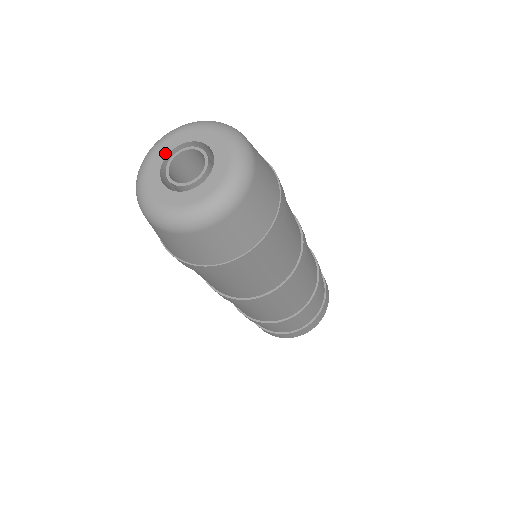
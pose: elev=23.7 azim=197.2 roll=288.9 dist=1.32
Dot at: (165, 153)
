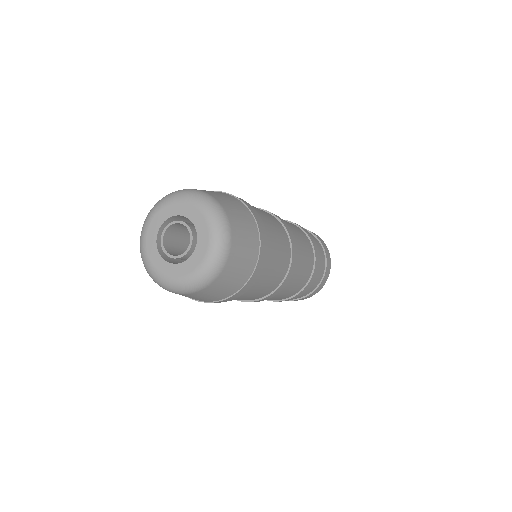
Dot at: (155, 231)
